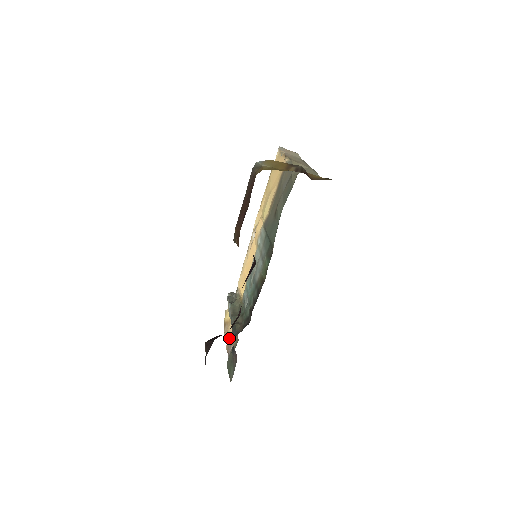
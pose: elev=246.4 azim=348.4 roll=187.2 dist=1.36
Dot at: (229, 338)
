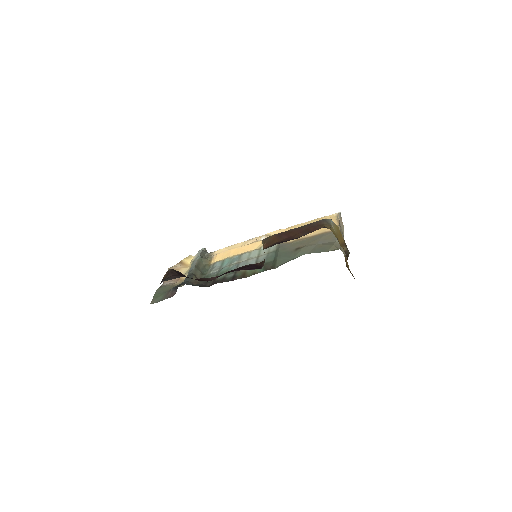
Dot at: occluded
